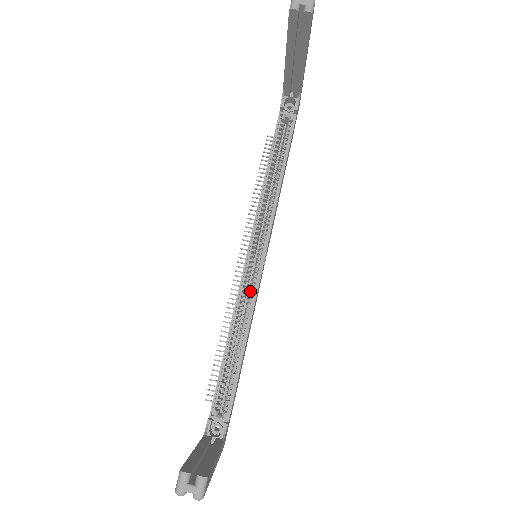
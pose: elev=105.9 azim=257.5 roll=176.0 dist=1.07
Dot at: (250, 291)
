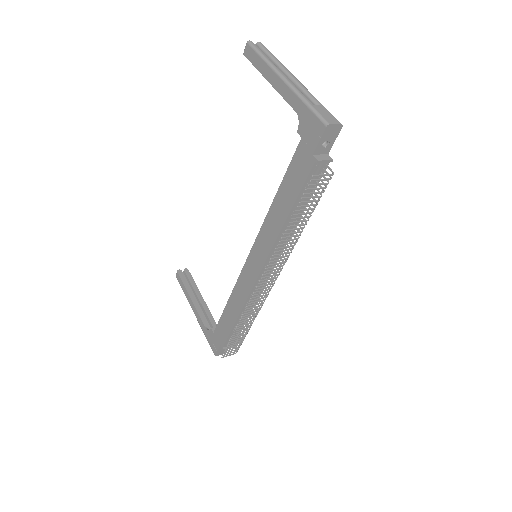
Dot at: occluded
